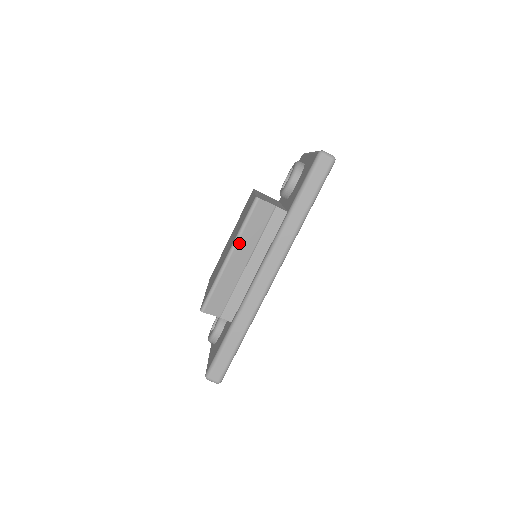
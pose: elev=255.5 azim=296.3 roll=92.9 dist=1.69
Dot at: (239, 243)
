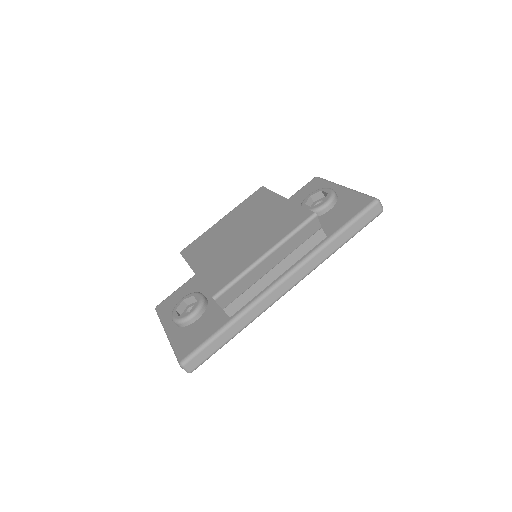
Dot at: (280, 248)
